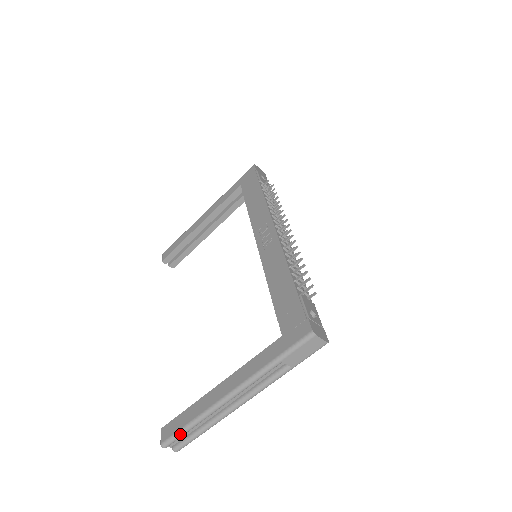
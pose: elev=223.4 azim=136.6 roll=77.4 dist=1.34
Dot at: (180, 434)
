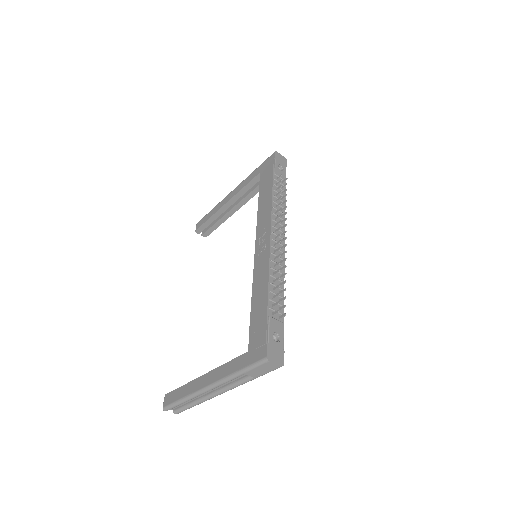
Dot at: (175, 405)
